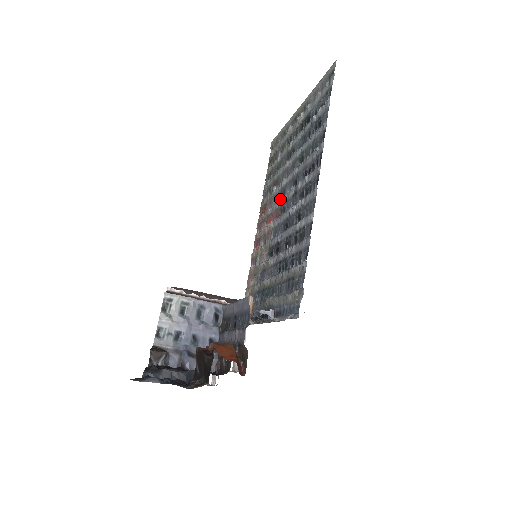
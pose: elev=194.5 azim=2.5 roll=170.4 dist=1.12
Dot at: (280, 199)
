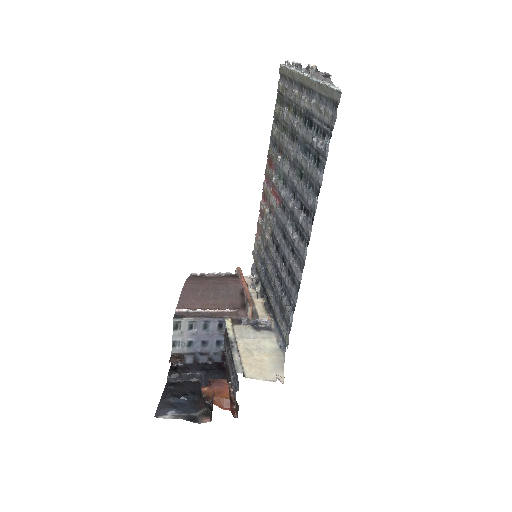
Dot at: (282, 185)
